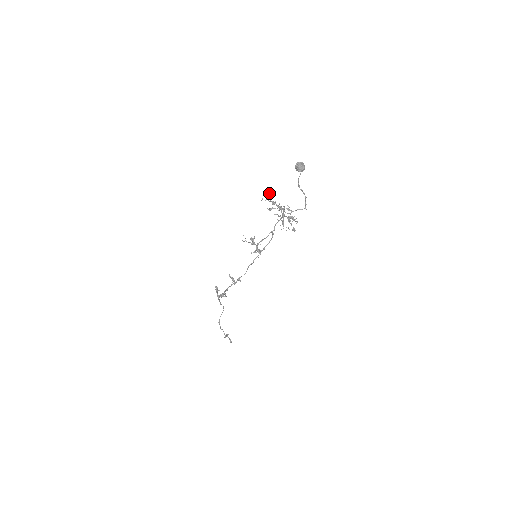
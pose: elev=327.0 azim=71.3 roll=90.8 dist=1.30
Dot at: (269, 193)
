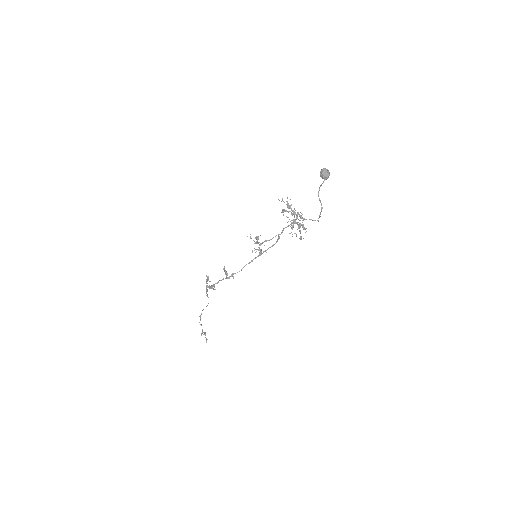
Dot at: occluded
